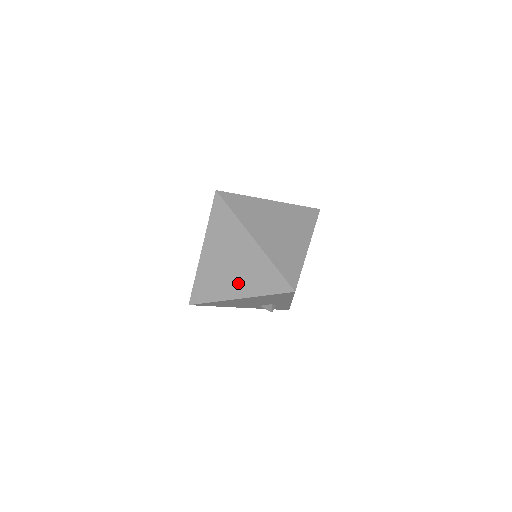
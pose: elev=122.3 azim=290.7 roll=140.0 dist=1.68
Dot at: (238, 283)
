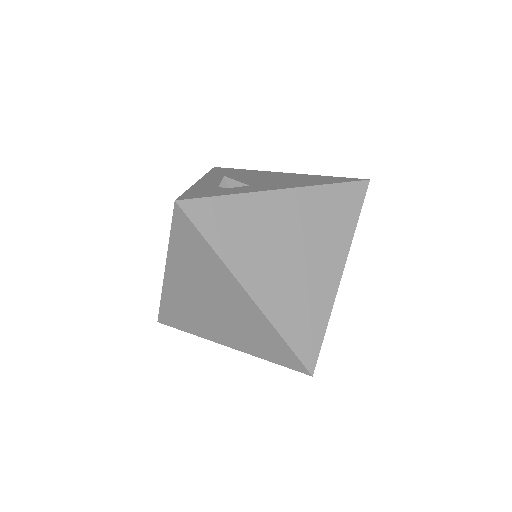
Dot at: (225, 331)
